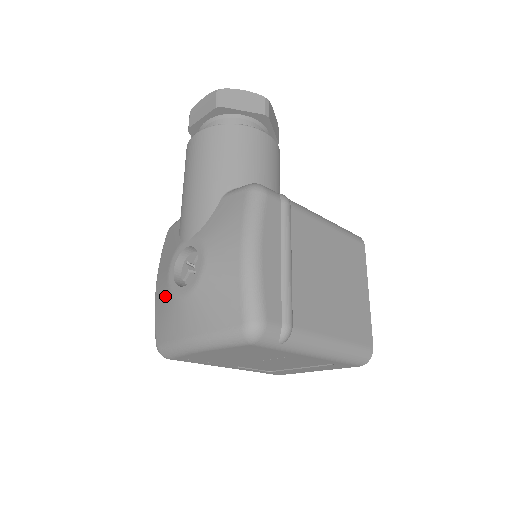
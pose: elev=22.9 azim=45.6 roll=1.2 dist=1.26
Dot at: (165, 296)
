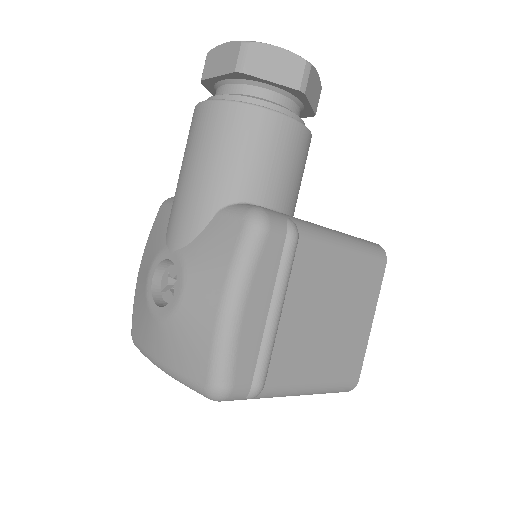
Dot at: (142, 298)
